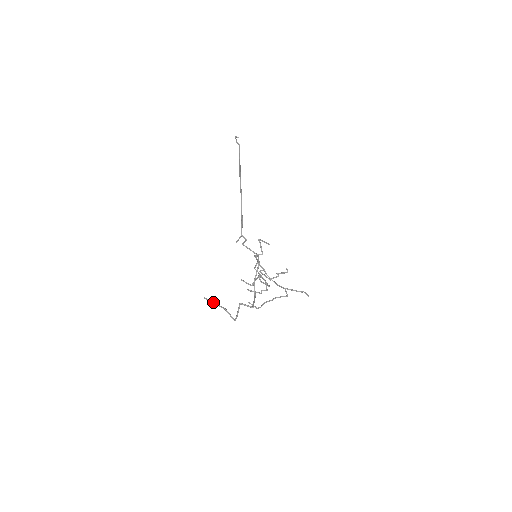
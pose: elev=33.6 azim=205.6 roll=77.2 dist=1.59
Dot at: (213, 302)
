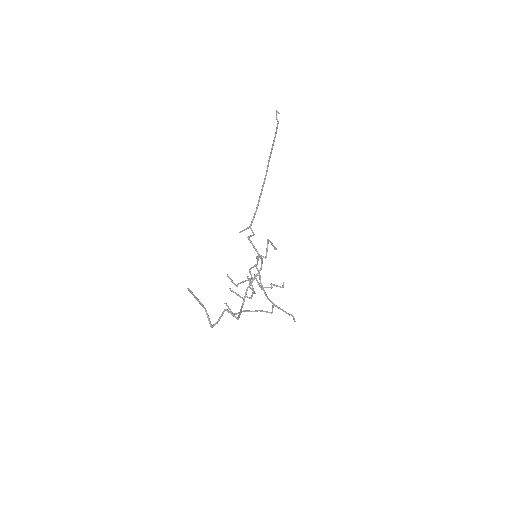
Dot at: (196, 297)
